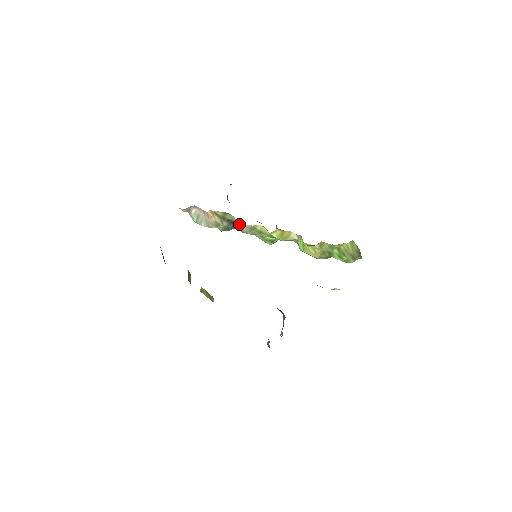
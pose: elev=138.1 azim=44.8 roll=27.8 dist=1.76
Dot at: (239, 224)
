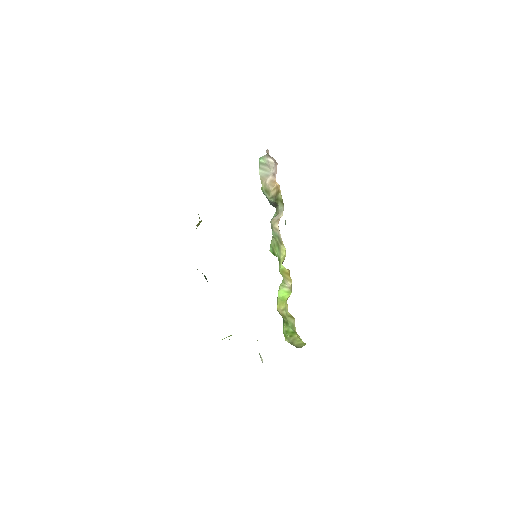
Dot at: occluded
